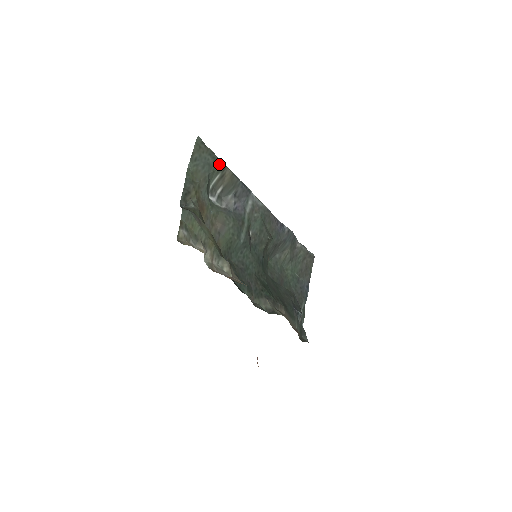
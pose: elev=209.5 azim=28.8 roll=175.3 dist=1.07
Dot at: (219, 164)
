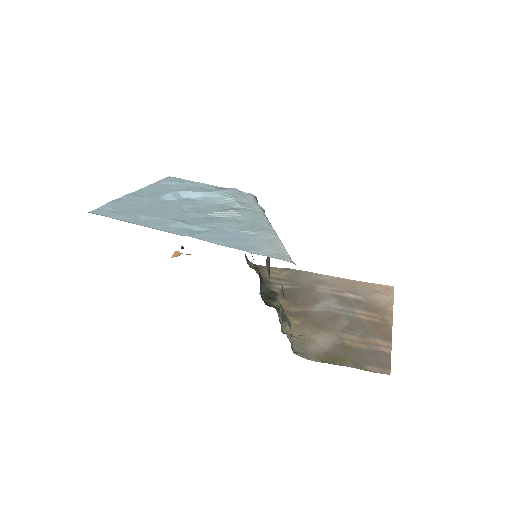
Dot at: occluded
